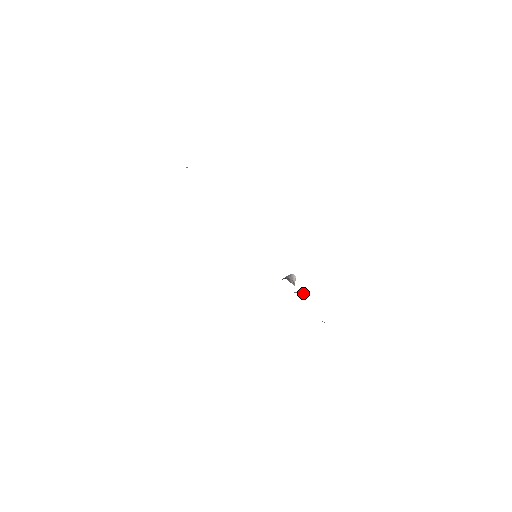
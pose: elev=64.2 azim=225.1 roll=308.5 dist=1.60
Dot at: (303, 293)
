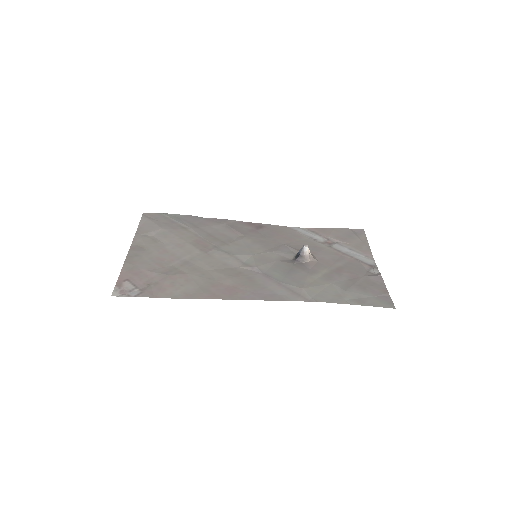
Dot at: (319, 267)
